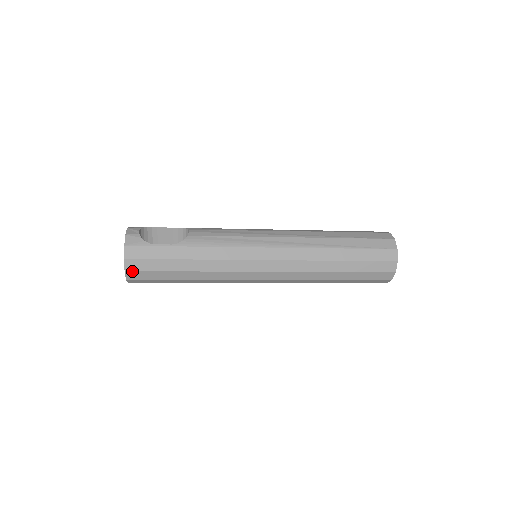
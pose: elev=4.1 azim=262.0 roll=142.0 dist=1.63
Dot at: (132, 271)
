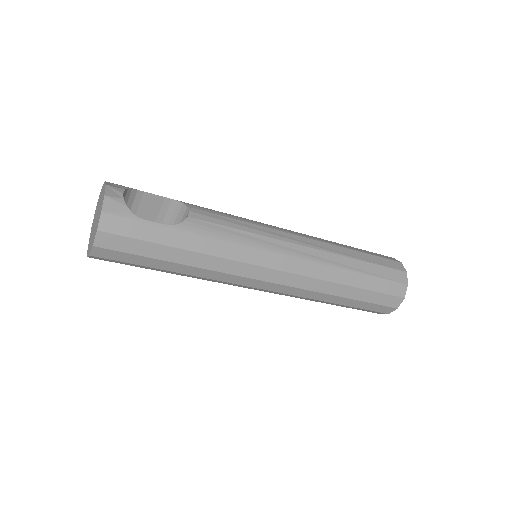
Dot at: (103, 248)
